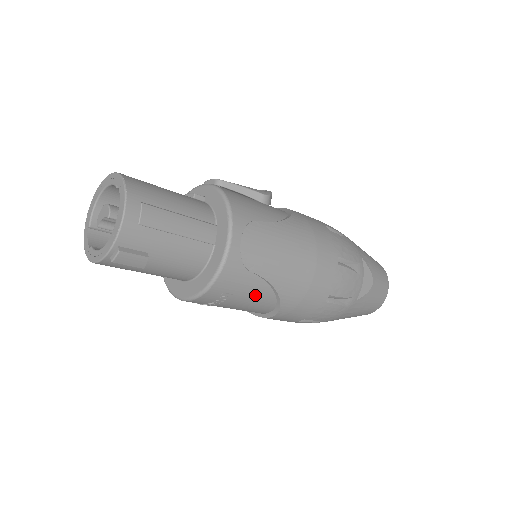
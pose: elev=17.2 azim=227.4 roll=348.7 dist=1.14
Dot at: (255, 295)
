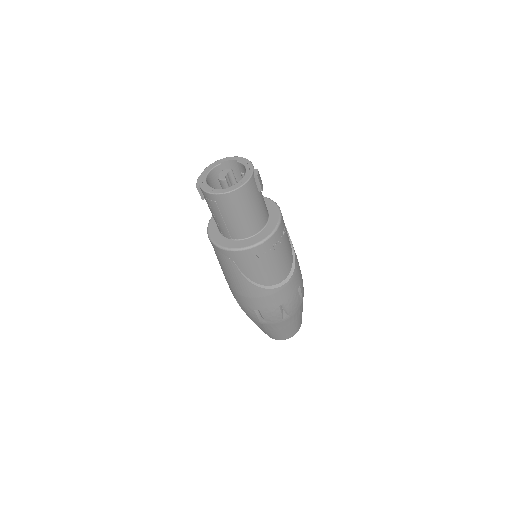
Dot at: (288, 240)
